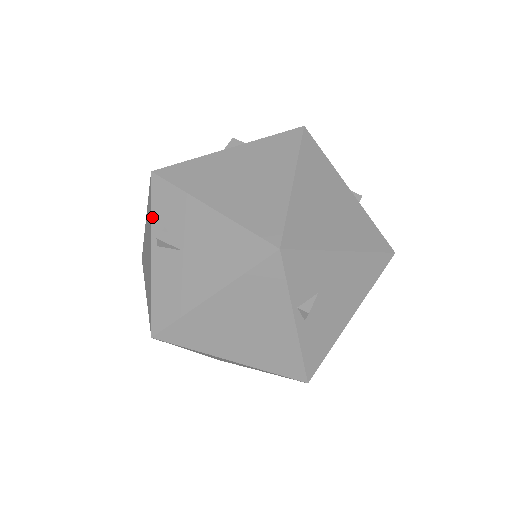
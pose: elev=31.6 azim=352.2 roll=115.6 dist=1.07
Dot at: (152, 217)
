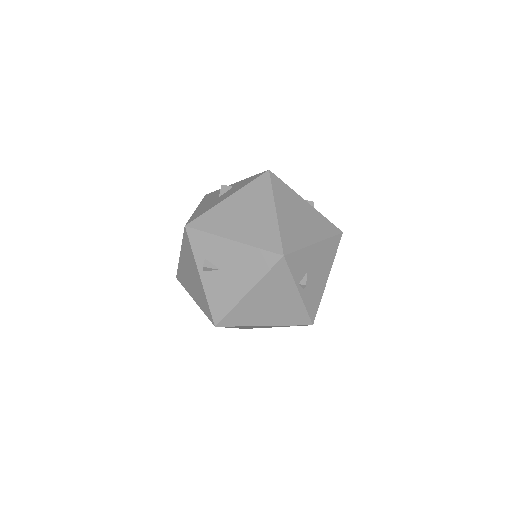
Dot at: (194, 254)
